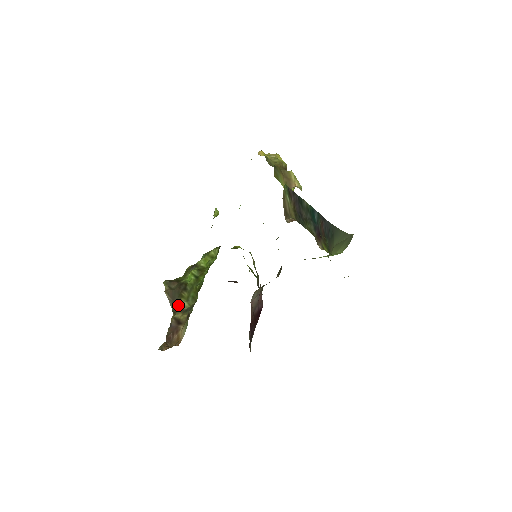
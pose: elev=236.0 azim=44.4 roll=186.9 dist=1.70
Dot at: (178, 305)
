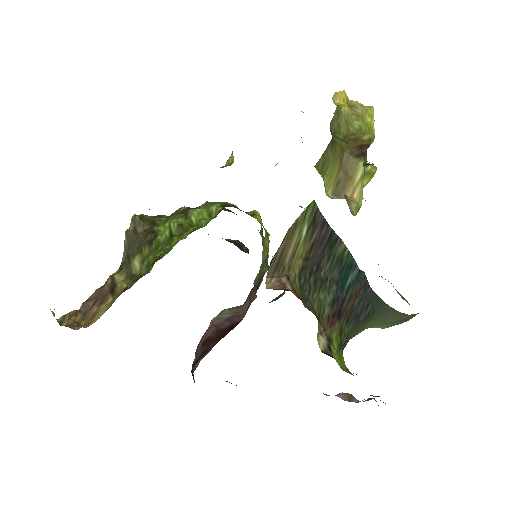
Dot at: (130, 261)
